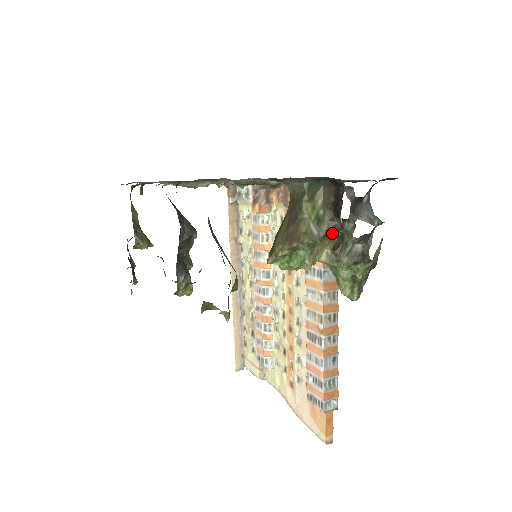
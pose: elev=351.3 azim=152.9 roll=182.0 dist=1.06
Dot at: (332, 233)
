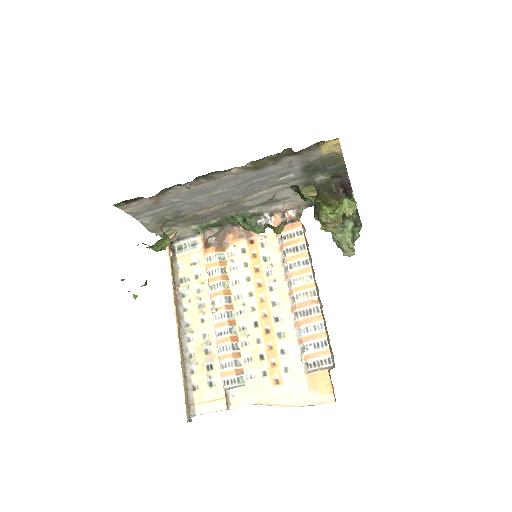
Dot at: occluded
